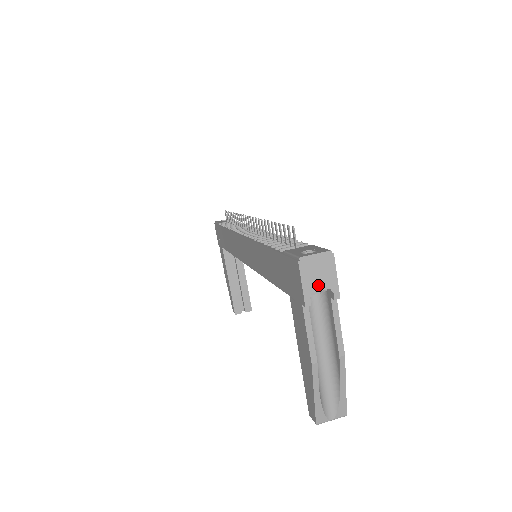
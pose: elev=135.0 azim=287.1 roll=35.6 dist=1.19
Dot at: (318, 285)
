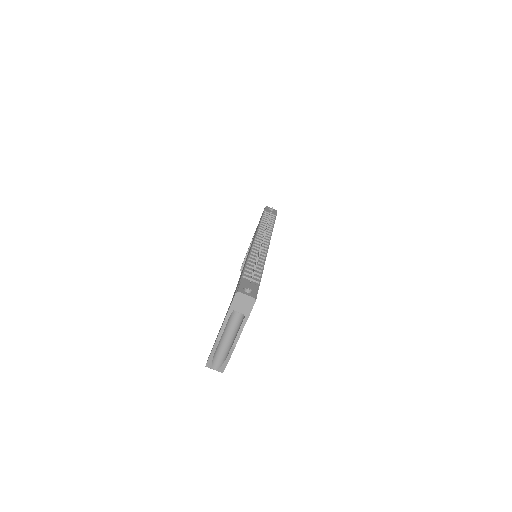
Dot at: (239, 309)
